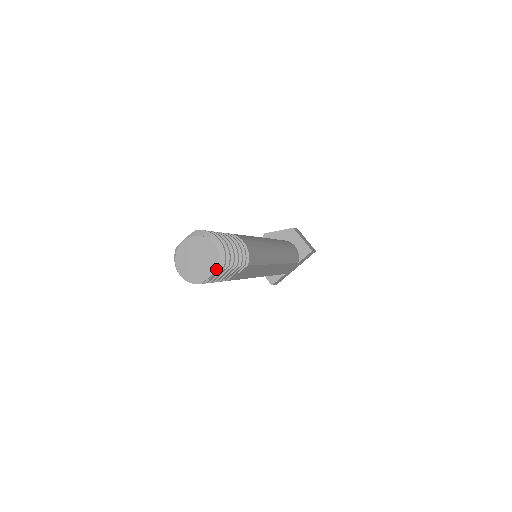
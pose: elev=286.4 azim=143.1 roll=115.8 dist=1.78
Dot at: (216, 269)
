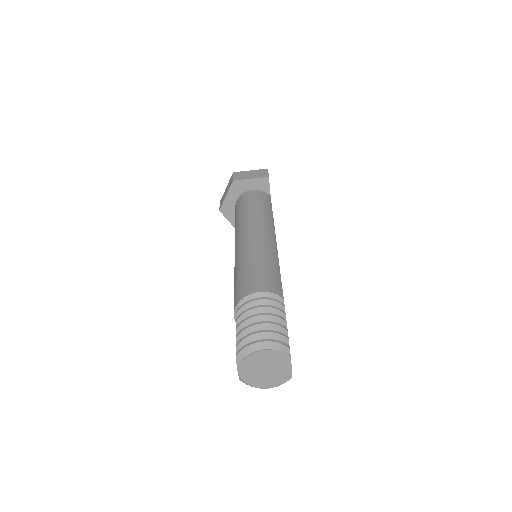
Dot at: (290, 360)
